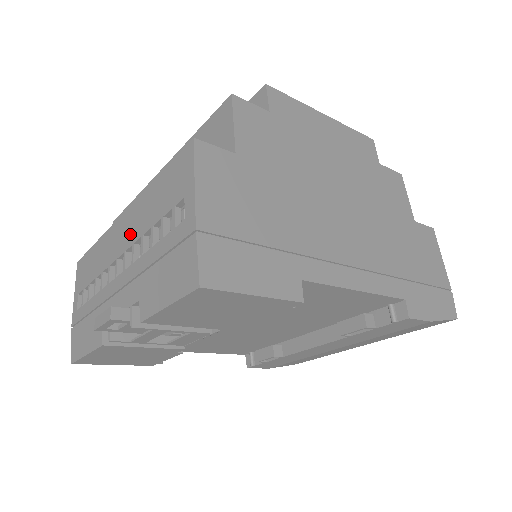
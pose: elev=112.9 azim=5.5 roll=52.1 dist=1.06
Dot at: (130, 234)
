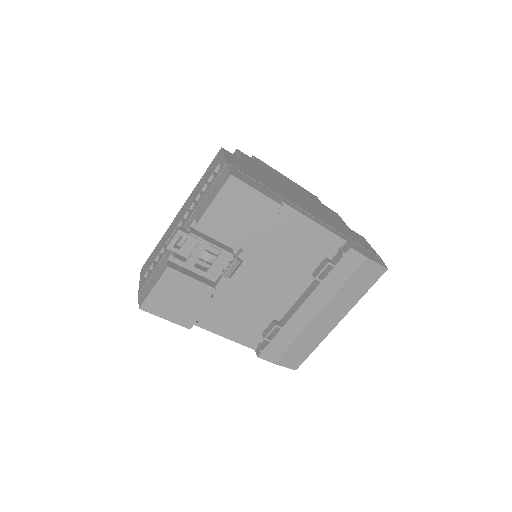
Dot at: (186, 210)
